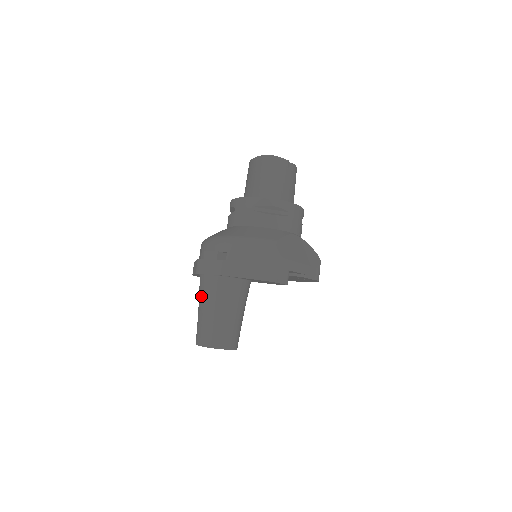
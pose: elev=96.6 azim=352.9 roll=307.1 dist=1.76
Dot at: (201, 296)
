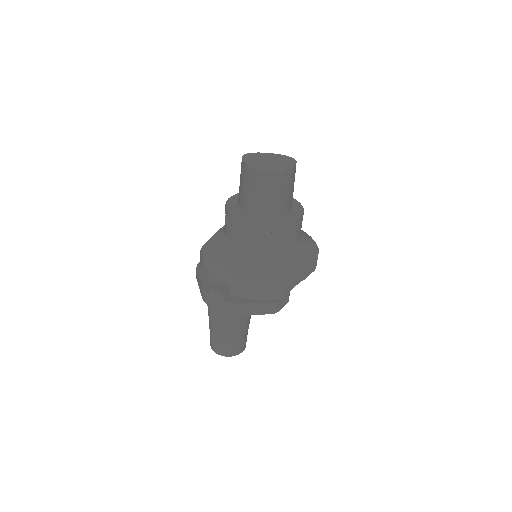
Dot at: (211, 319)
